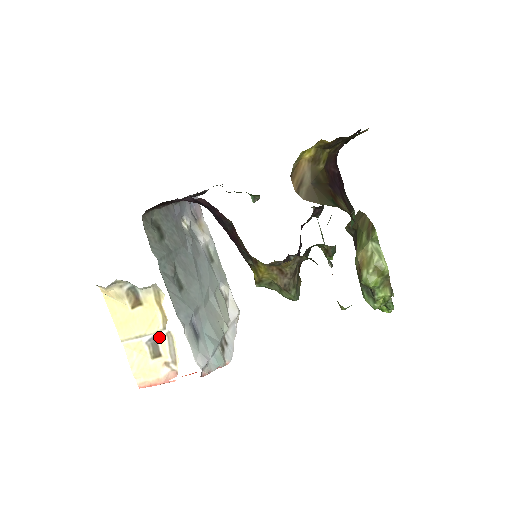
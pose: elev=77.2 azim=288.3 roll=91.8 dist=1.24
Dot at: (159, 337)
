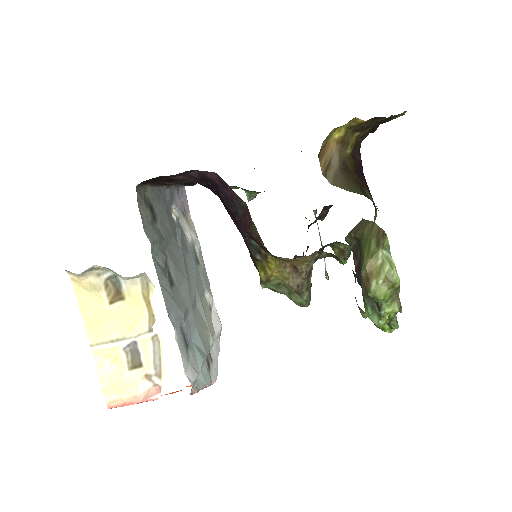
Dot at: (142, 342)
